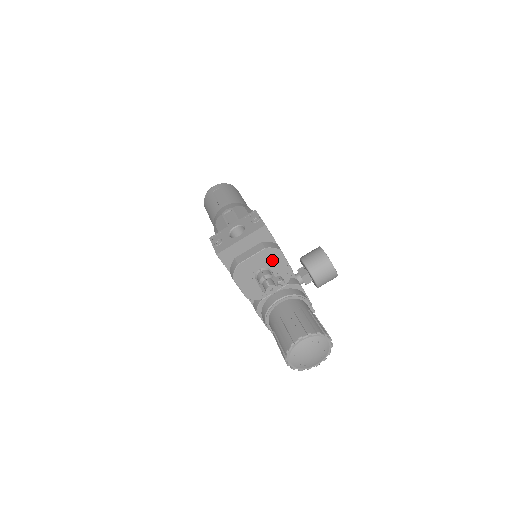
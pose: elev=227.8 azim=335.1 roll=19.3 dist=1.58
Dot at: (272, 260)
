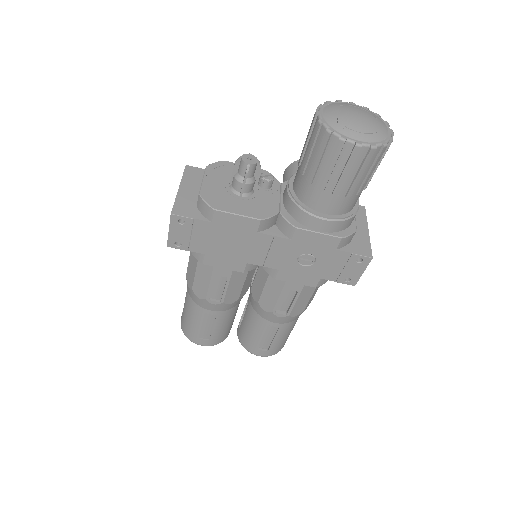
Dot at: (230, 173)
